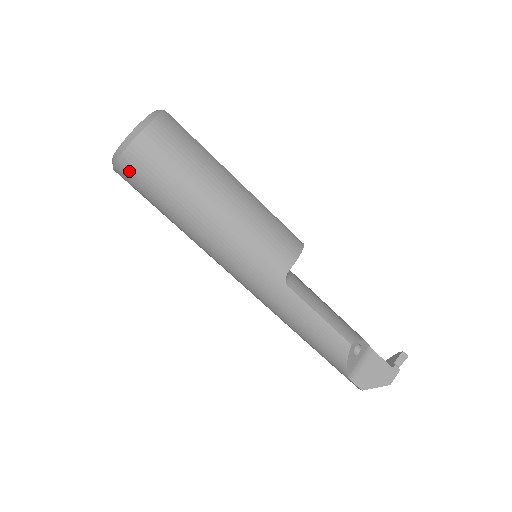
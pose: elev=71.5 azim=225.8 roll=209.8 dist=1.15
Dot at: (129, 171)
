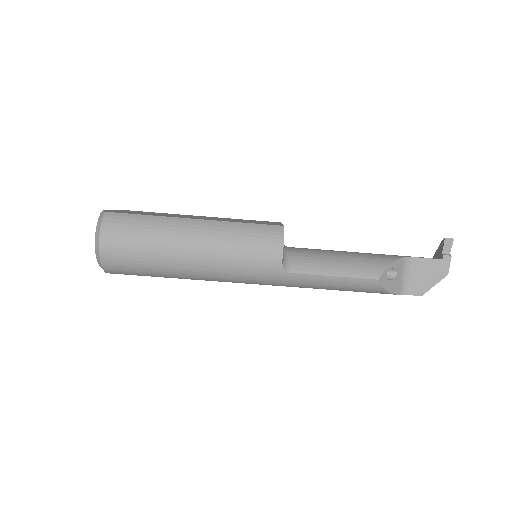
Dot at: (118, 273)
